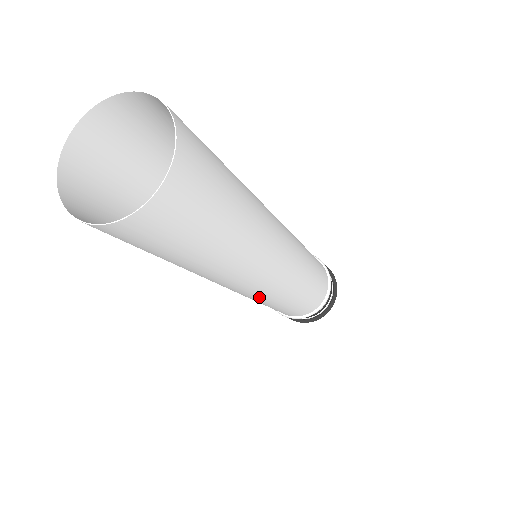
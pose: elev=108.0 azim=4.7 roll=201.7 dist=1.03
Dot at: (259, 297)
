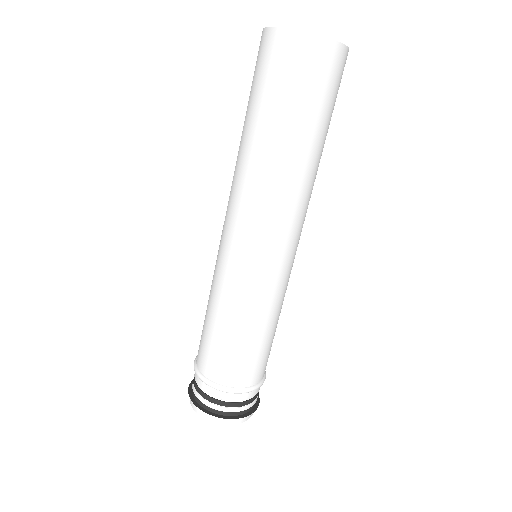
Dot at: (277, 276)
